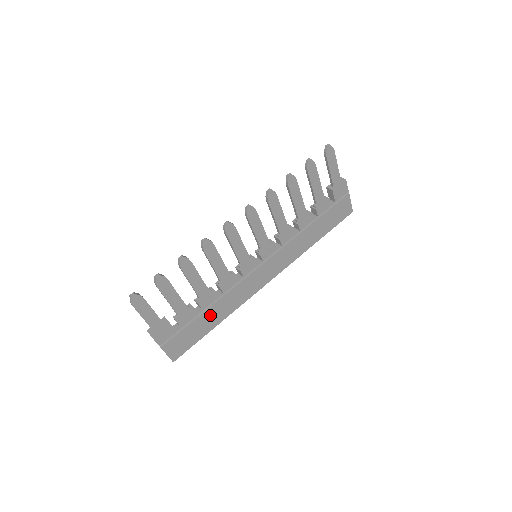
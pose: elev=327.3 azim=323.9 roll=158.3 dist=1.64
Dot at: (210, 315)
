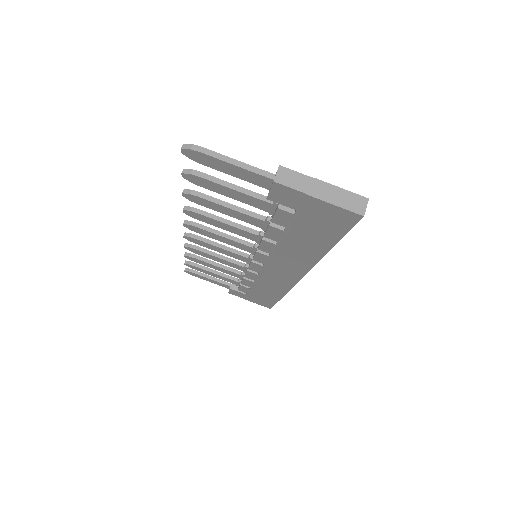
Dot at: (263, 291)
